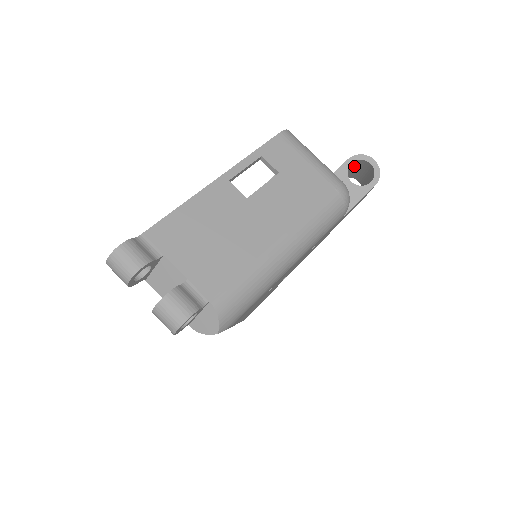
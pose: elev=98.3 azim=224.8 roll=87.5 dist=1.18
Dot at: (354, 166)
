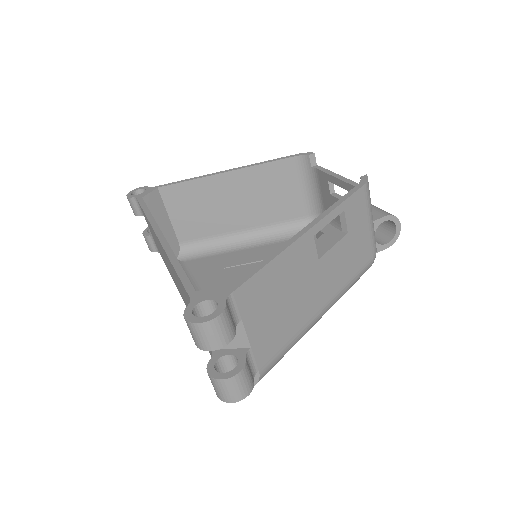
Dot at: occluded
